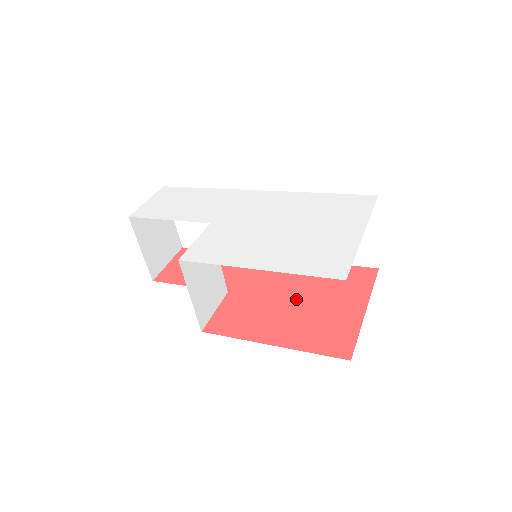
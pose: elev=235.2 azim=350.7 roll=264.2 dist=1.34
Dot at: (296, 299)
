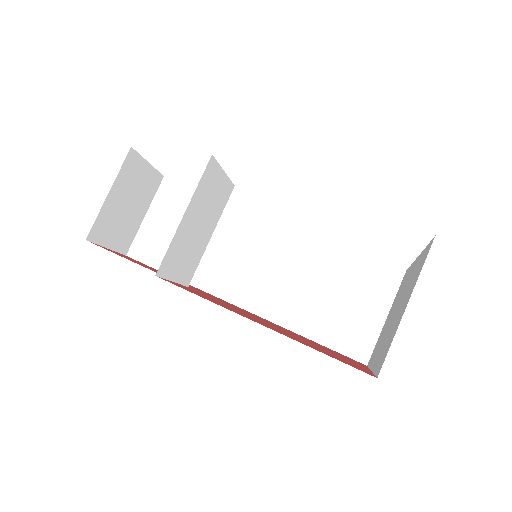
Dot at: (279, 328)
